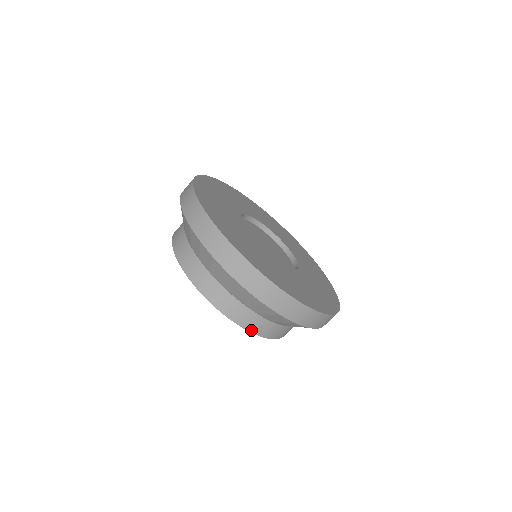
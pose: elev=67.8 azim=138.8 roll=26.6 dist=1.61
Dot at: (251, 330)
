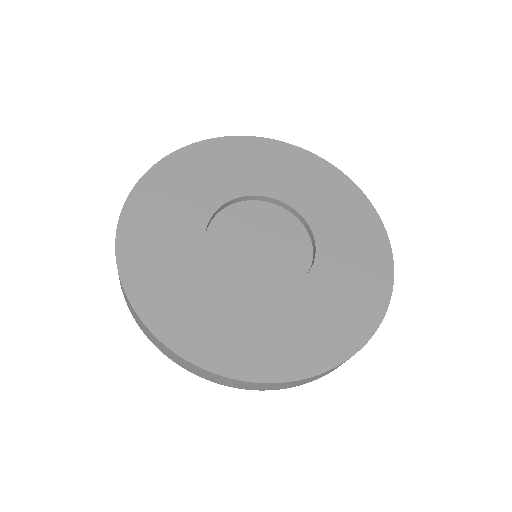
Dot at: occluded
